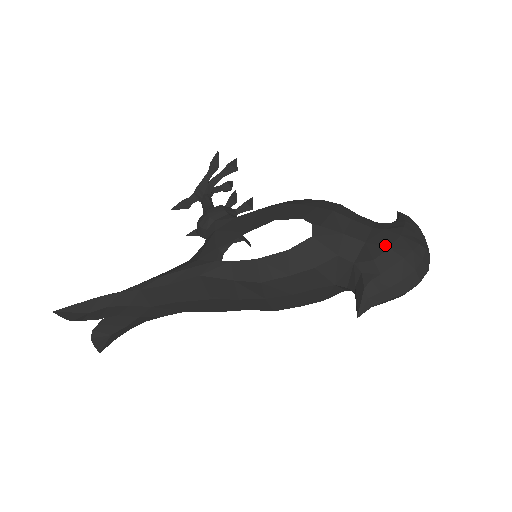
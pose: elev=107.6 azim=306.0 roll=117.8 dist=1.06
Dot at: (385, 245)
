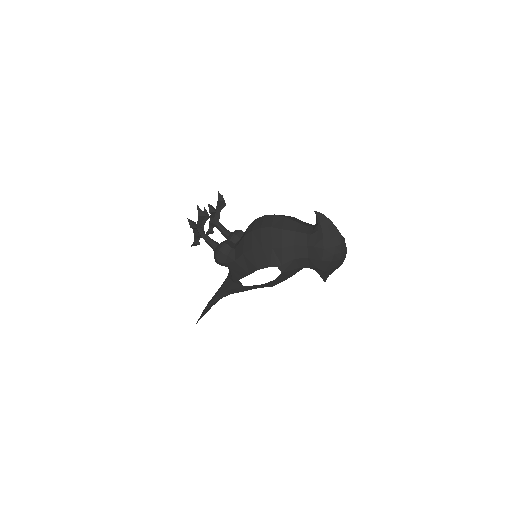
Dot at: (319, 259)
